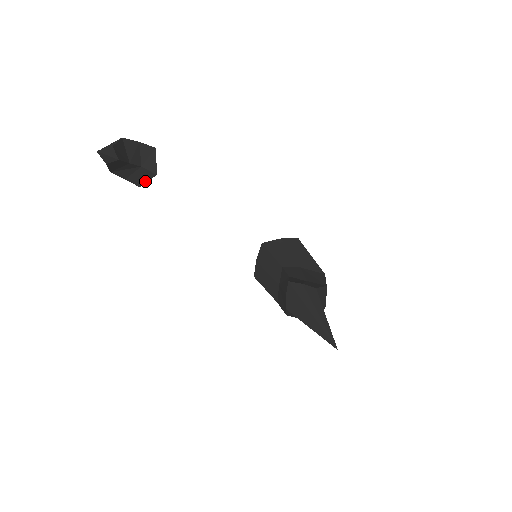
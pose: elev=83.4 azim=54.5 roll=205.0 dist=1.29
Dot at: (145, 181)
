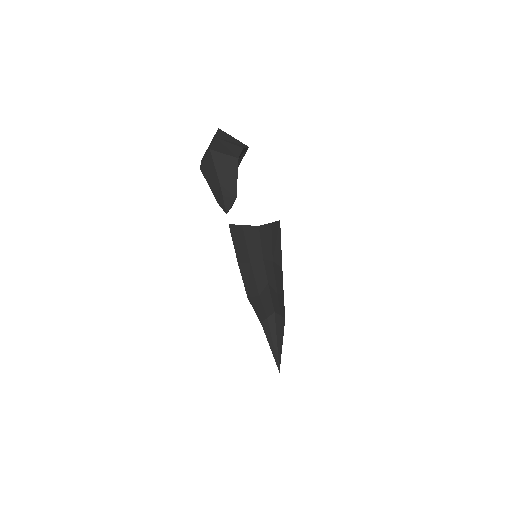
Dot at: occluded
